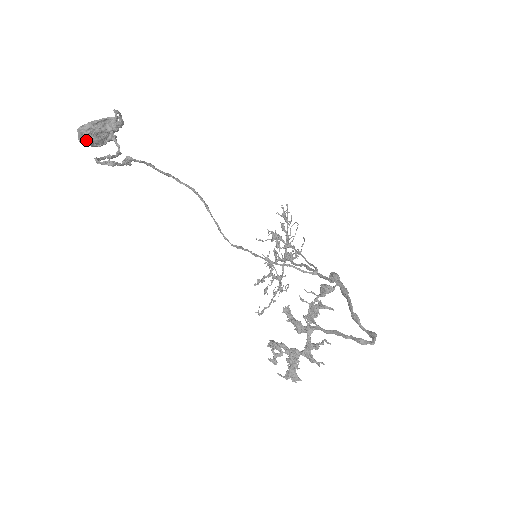
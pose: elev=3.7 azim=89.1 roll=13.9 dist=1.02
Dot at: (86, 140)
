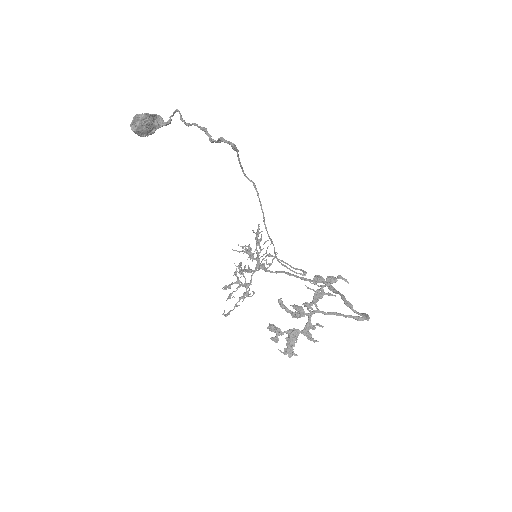
Dot at: (138, 127)
